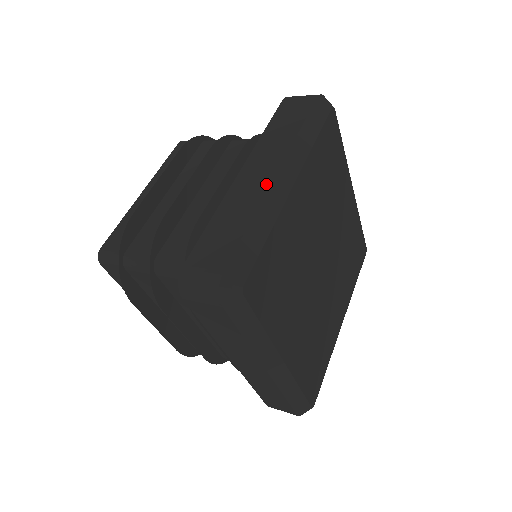
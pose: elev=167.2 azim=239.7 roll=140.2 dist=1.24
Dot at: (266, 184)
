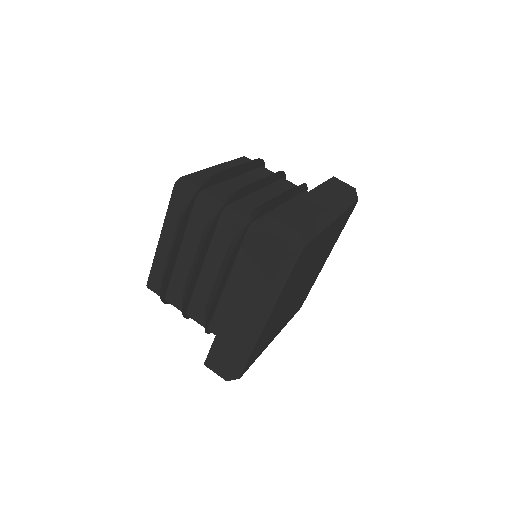
Dot at: (247, 327)
